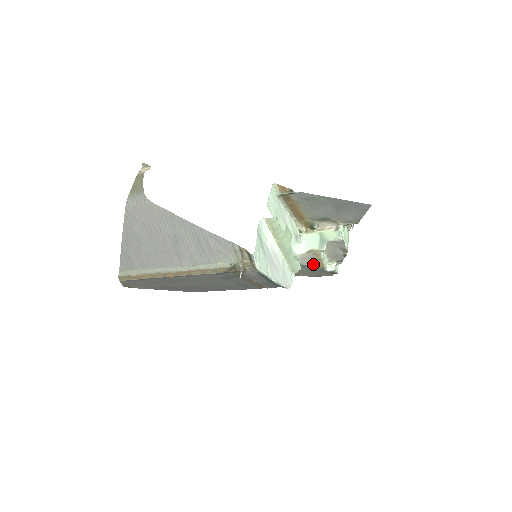
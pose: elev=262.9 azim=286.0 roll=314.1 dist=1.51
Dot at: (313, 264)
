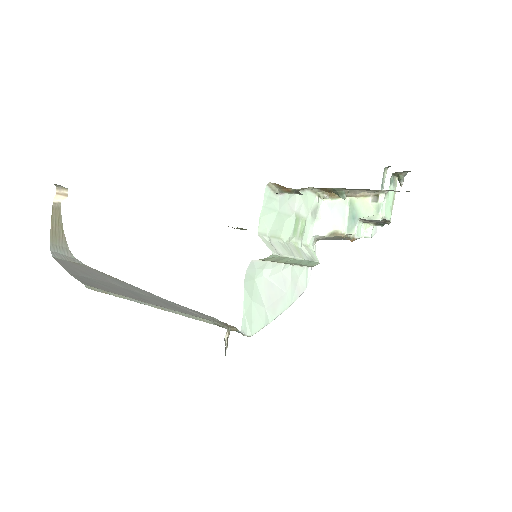
Dot at: (339, 239)
